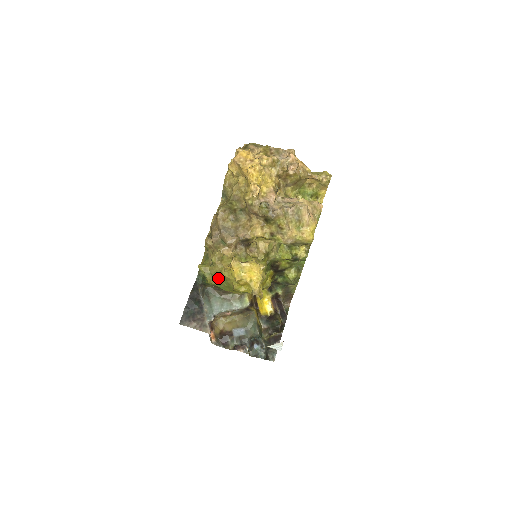
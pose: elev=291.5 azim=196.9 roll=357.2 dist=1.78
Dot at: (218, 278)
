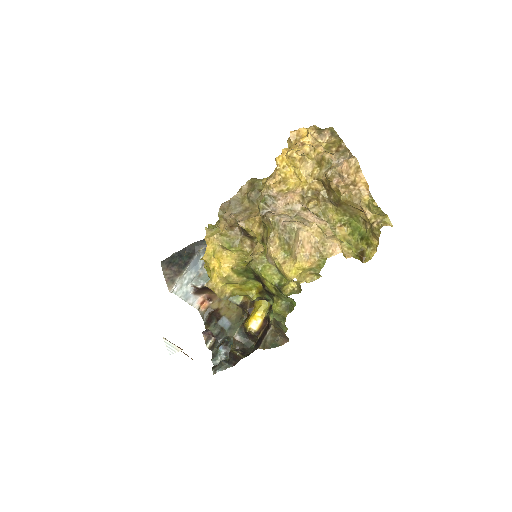
Dot at: occluded
